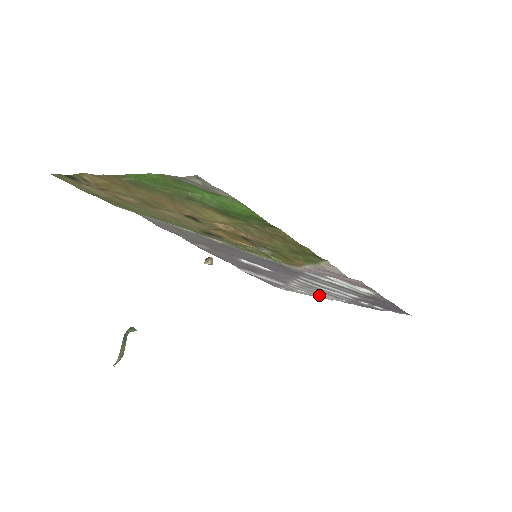
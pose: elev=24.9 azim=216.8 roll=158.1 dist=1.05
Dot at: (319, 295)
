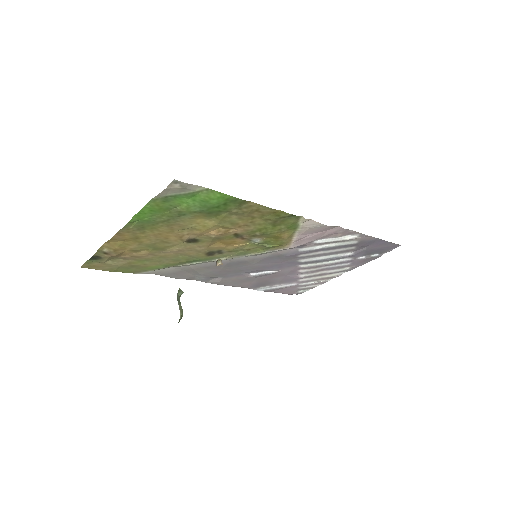
Dot at: (327, 276)
